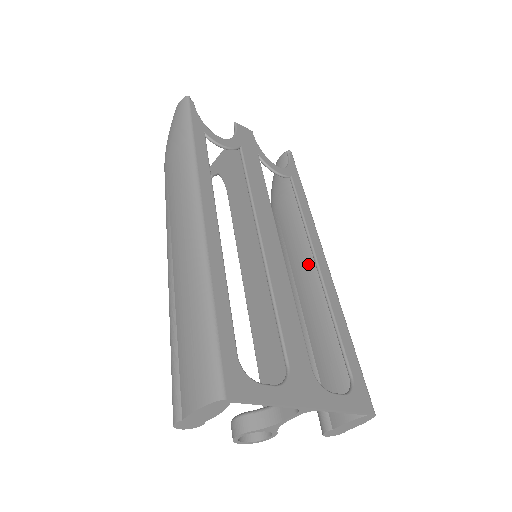
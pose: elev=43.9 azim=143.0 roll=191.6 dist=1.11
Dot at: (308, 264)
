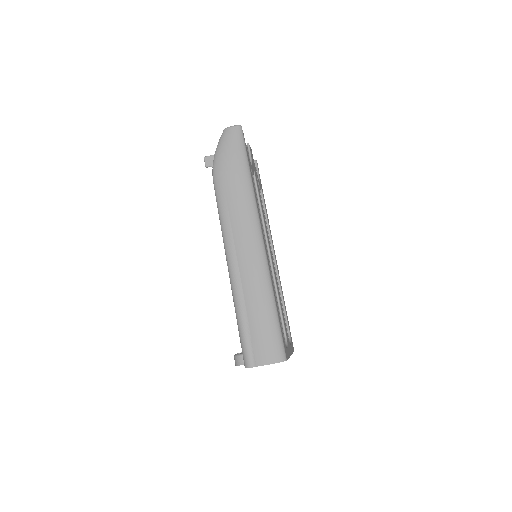
Dot at: occluded
